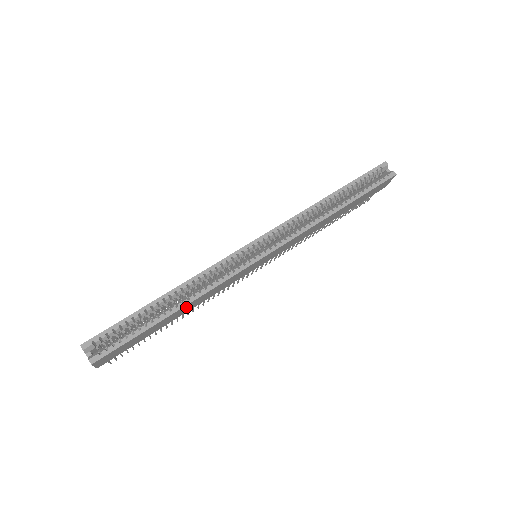
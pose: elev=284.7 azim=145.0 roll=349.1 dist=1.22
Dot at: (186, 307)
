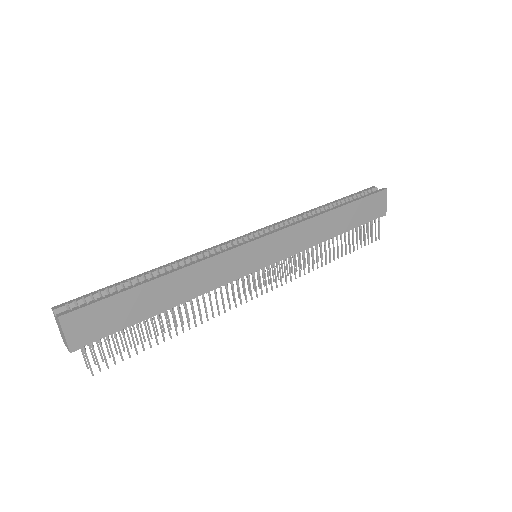
Dot at: (175, 280)
